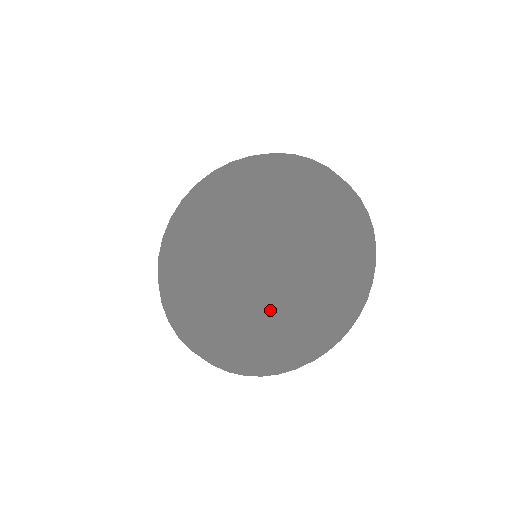
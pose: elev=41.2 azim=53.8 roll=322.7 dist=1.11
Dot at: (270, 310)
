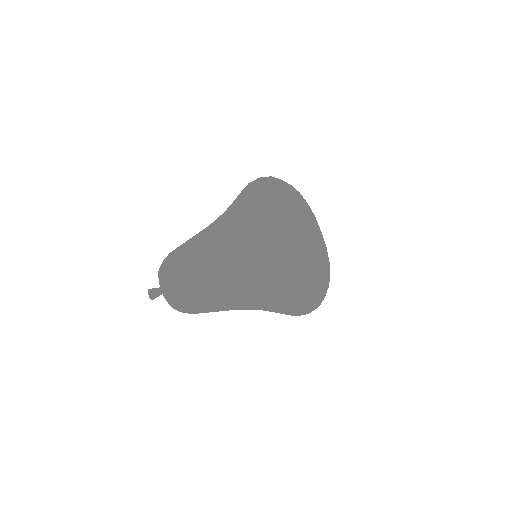
Dot at: (320, 230)
